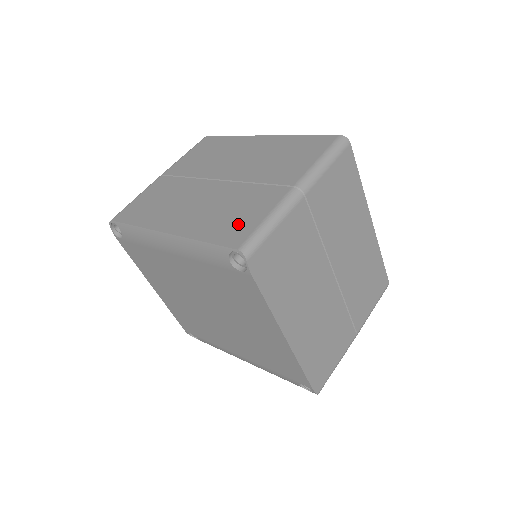
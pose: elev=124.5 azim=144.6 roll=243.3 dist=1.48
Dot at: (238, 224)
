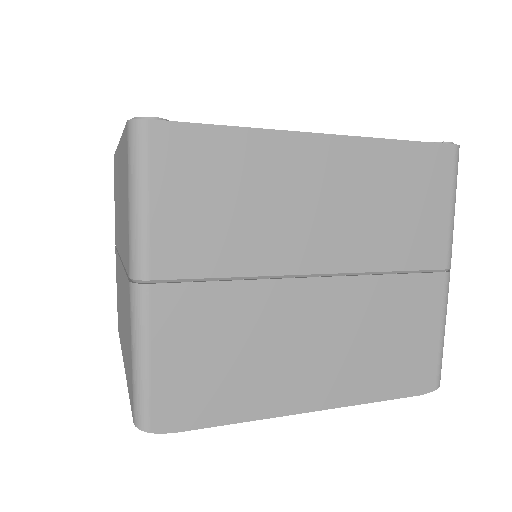
Dot at: (129, 365)
